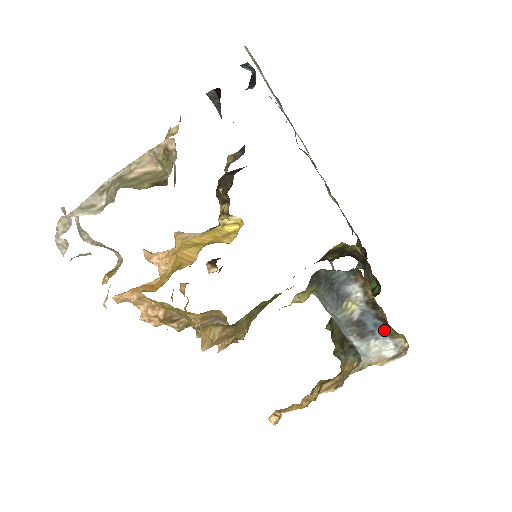
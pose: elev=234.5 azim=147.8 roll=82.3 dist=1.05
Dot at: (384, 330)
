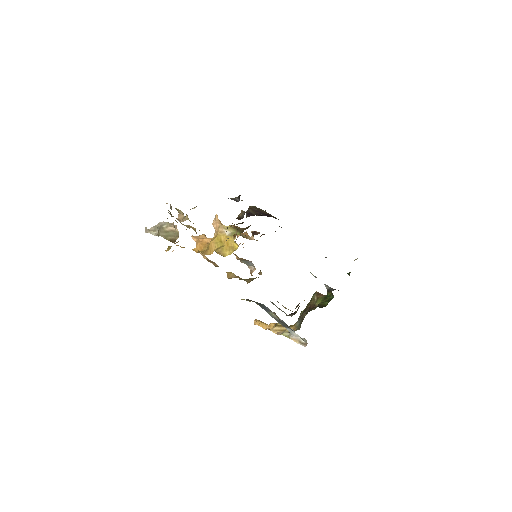
Dot at: occluded
